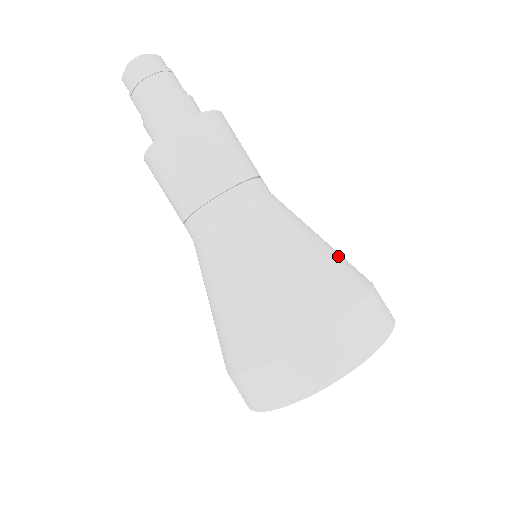
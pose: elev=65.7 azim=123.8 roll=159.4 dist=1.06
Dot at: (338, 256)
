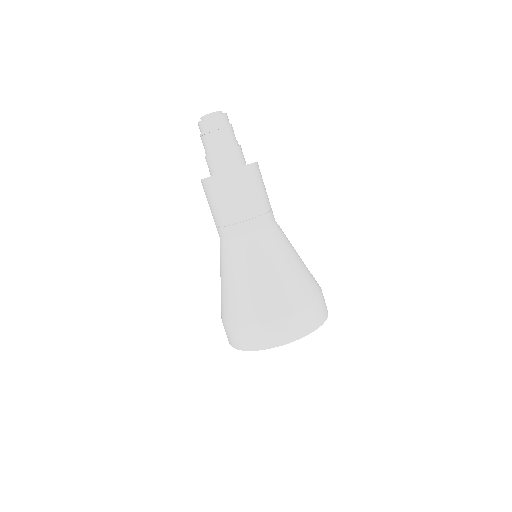
Dot at: (307, 268)
